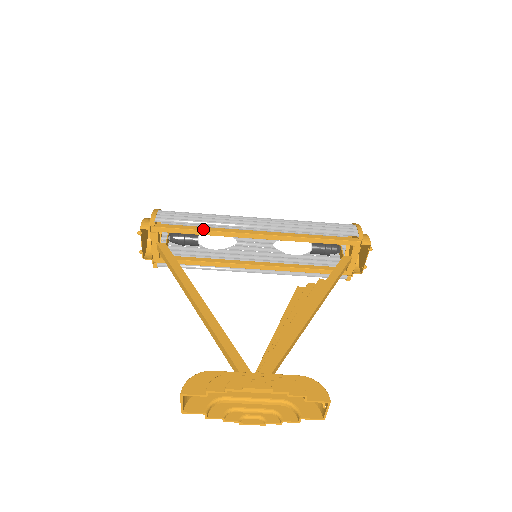
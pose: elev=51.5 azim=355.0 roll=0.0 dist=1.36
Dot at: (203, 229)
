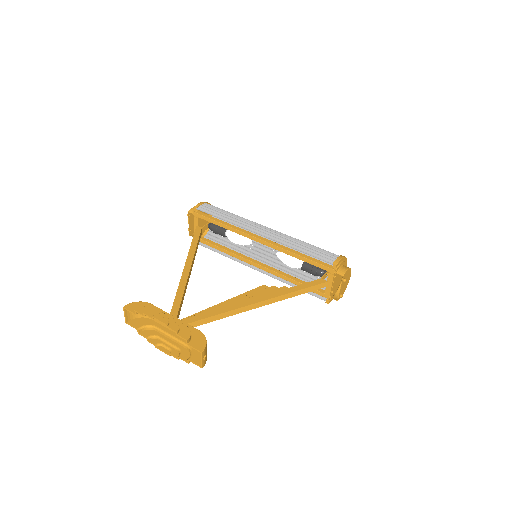
Dot at: (225, 224)
